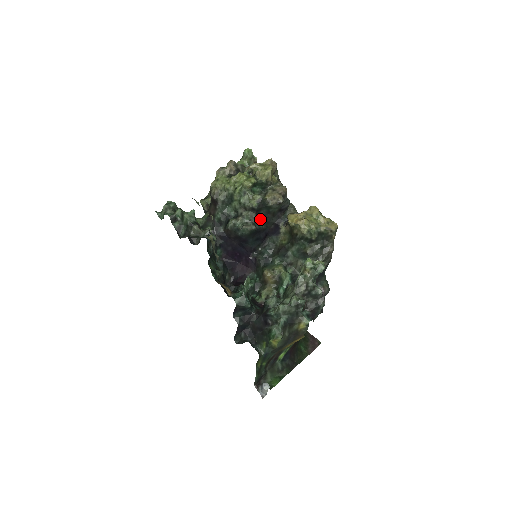
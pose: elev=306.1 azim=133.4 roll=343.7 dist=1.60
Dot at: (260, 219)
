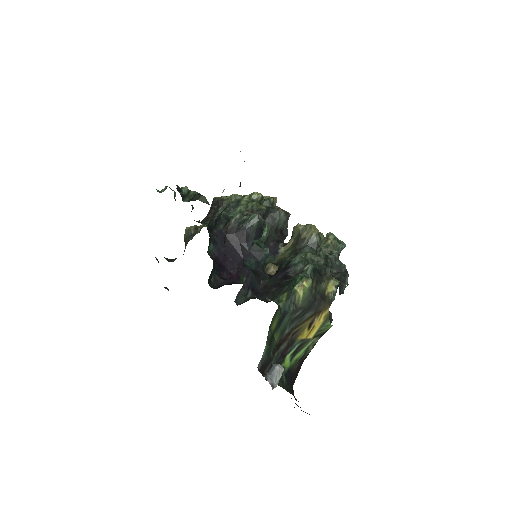
Dot at: (263, 228)
